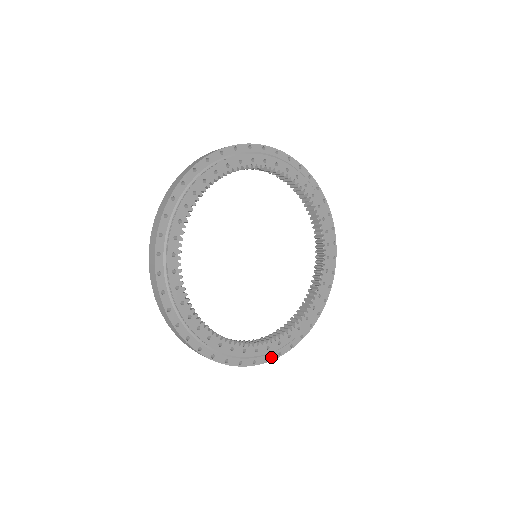
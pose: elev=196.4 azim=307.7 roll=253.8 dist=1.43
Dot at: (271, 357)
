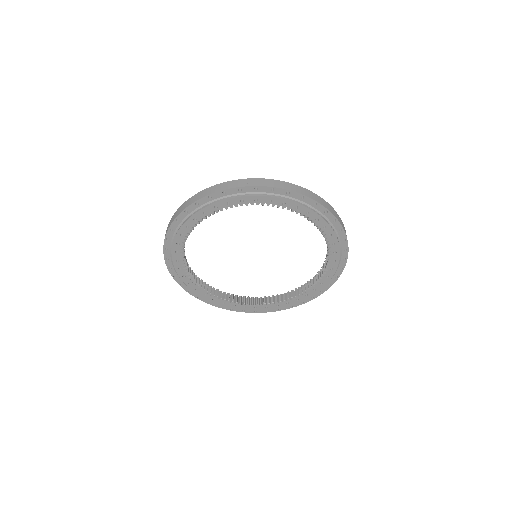
Dot at: (283, 308)
